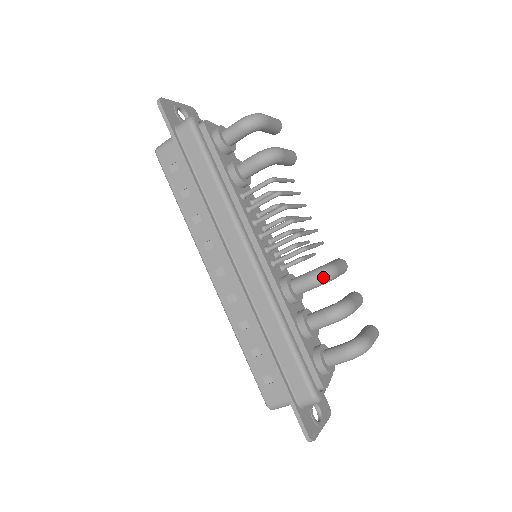
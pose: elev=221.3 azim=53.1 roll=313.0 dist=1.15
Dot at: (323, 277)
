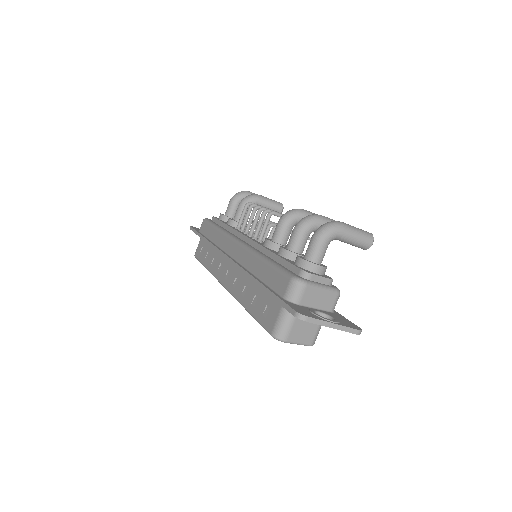
Dot at: (287, 214)
